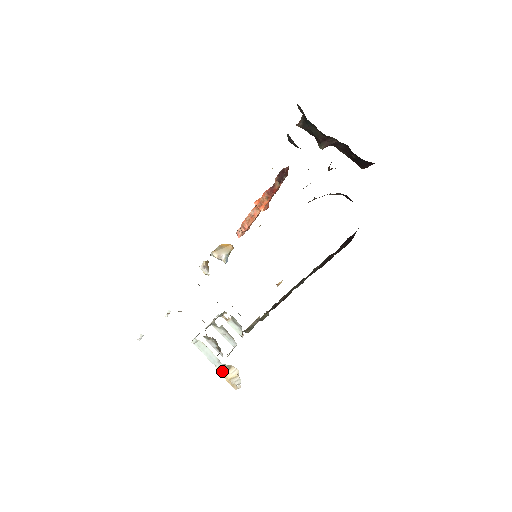
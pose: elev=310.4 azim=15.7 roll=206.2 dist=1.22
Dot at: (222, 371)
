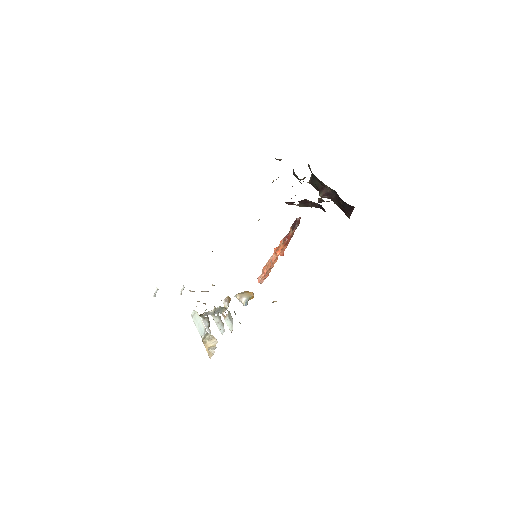
Dot at: (205, 340)
